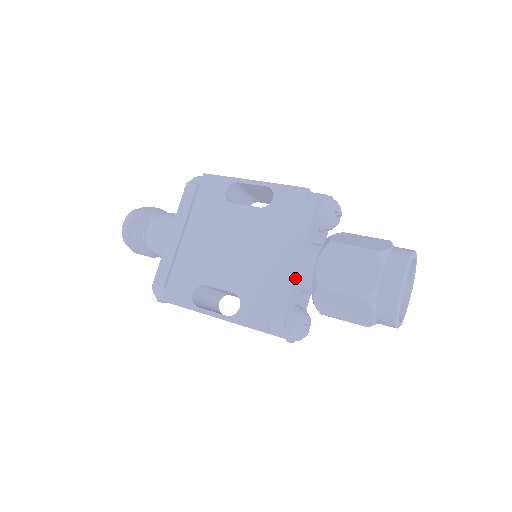
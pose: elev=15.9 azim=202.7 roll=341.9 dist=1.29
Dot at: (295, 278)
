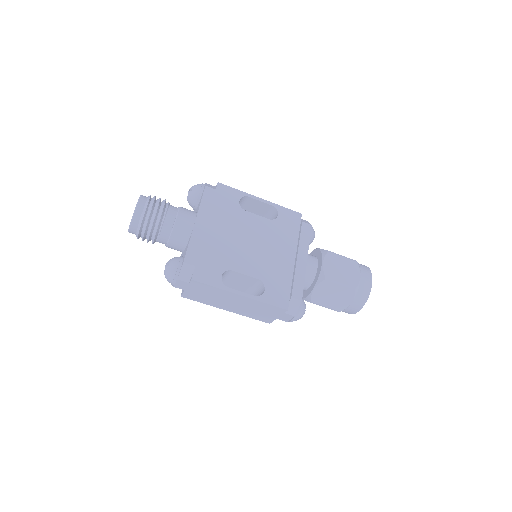
Dot at: (305, 272)
